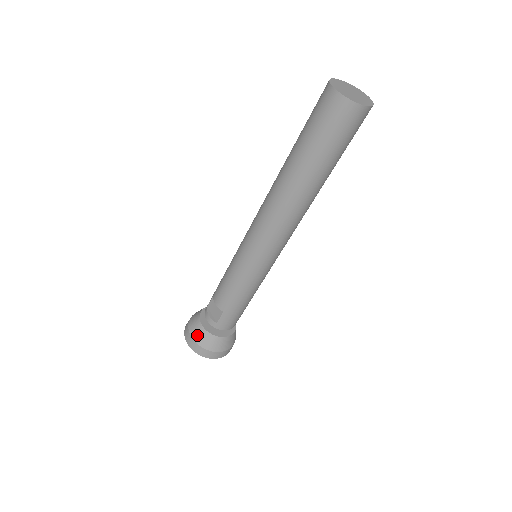
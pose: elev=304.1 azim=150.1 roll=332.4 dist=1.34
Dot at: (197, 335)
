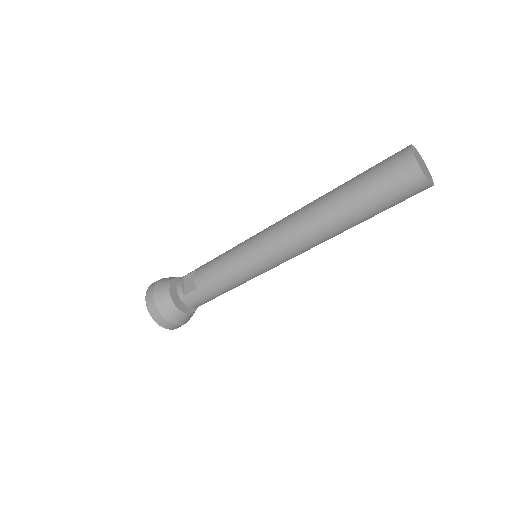
Dot at: (160, 296)
